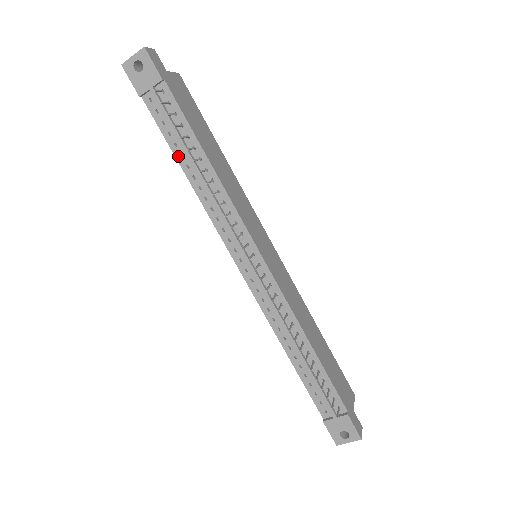
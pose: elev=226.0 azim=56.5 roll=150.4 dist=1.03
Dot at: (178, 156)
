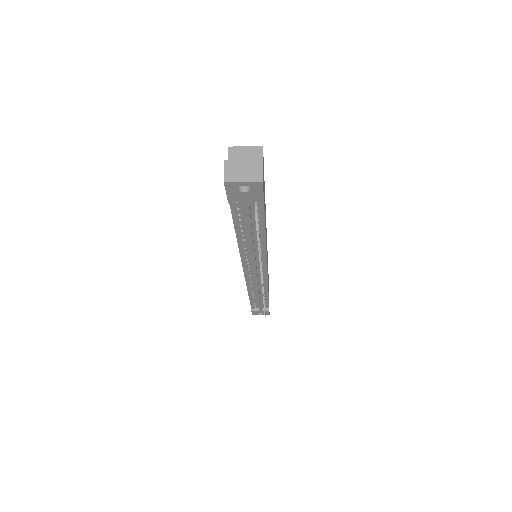
Dot at: (238, 230)
